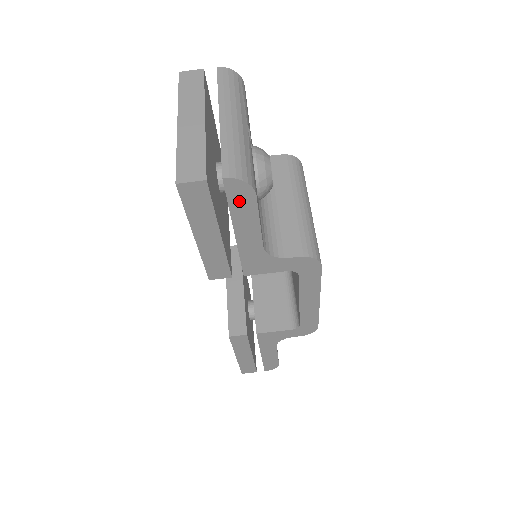
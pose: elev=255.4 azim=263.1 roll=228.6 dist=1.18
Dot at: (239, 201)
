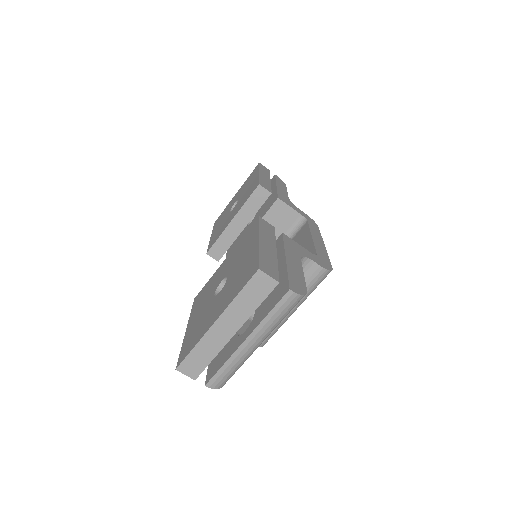
Dot at: occluded
